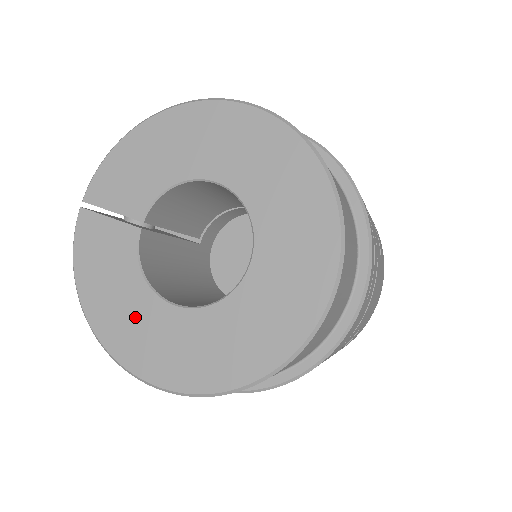
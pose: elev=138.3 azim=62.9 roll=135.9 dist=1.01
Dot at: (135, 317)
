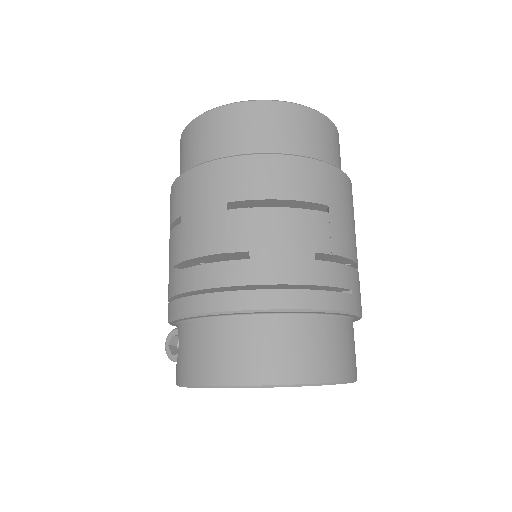
Dot at: occluded
